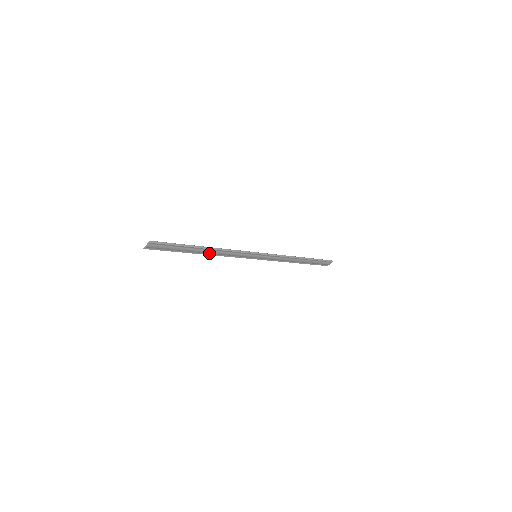
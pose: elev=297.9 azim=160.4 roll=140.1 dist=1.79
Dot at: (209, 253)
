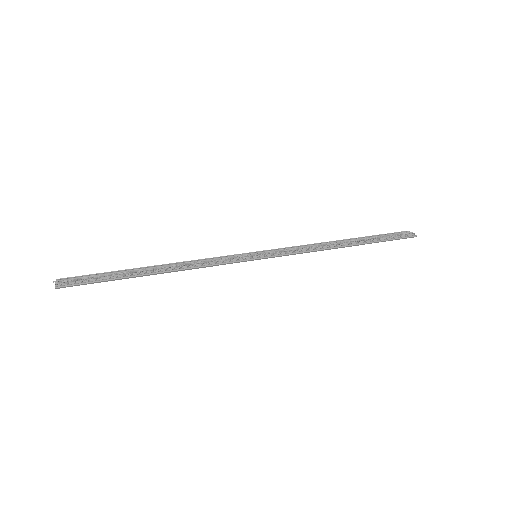
Dot at: (168, 267)
